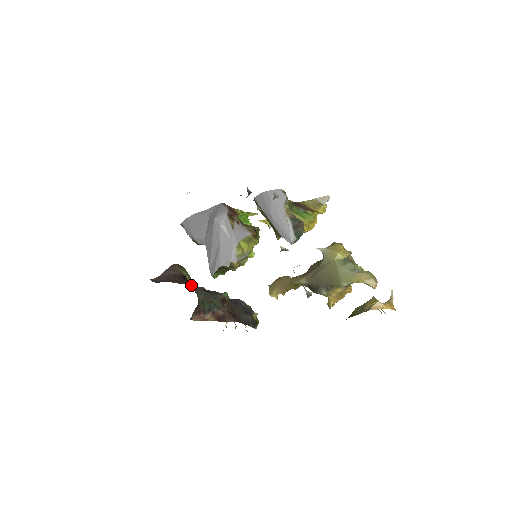
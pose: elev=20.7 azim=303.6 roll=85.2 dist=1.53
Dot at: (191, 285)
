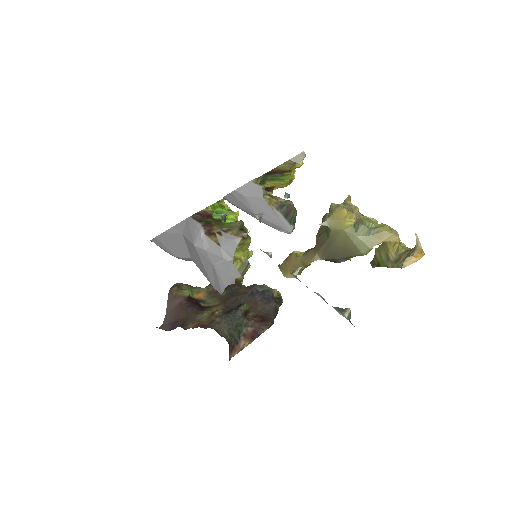
Dot at: (205, 315)
